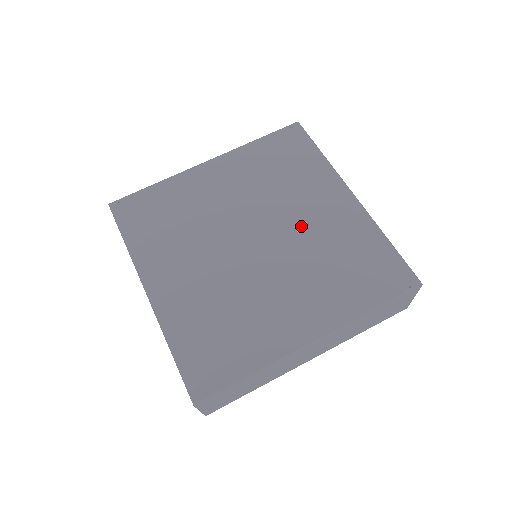
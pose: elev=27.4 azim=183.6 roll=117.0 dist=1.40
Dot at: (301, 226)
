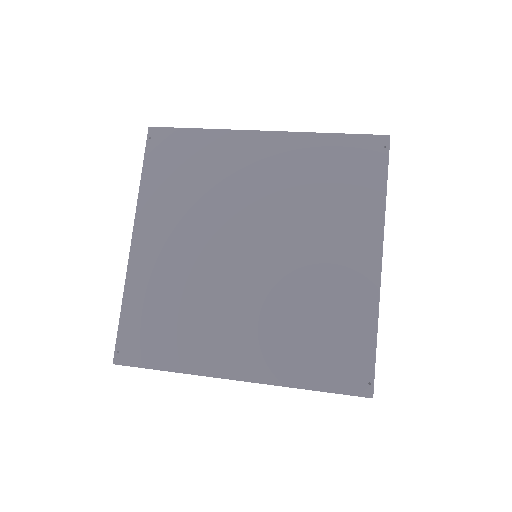
Dot at: (264, 199)
